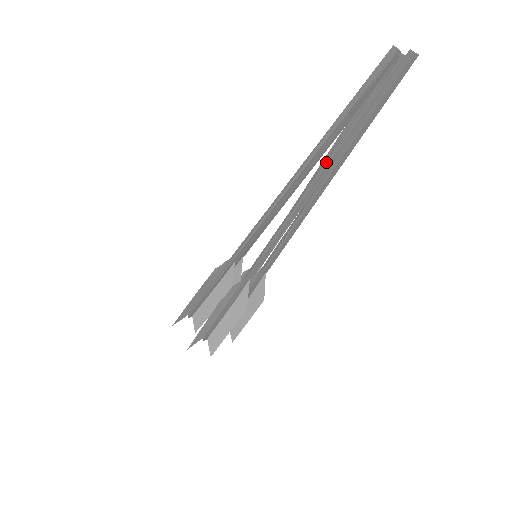
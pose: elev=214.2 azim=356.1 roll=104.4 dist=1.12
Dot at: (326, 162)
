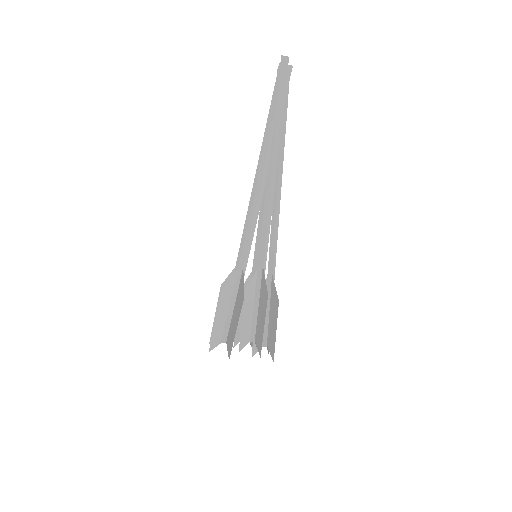
Dot at: (267, 151)
